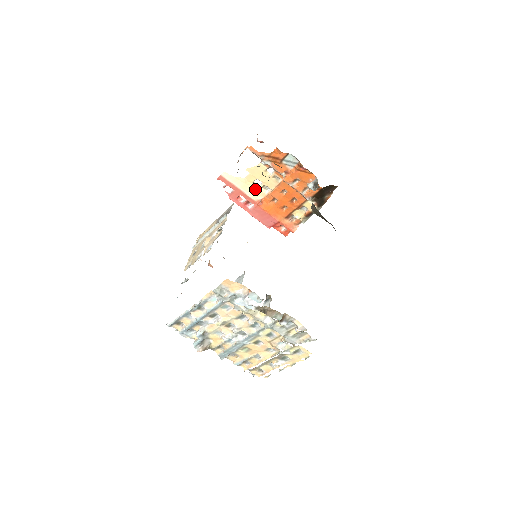
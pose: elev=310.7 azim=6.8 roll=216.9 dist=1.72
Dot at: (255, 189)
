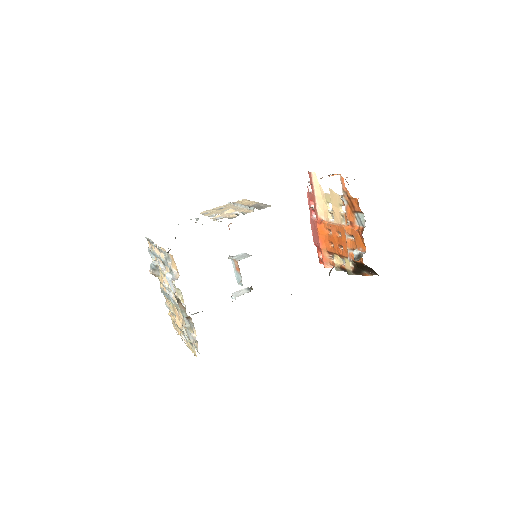
Dot at: (325, 208)
